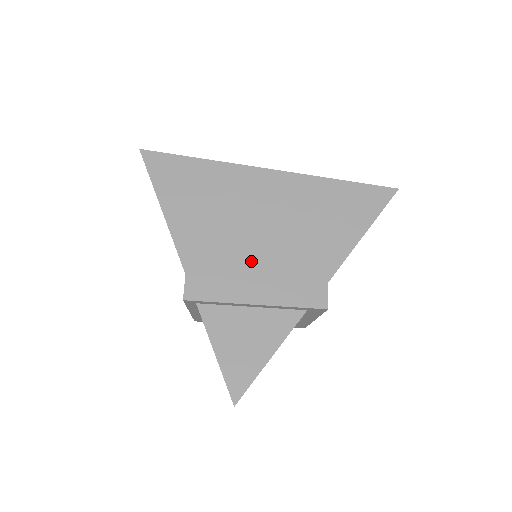
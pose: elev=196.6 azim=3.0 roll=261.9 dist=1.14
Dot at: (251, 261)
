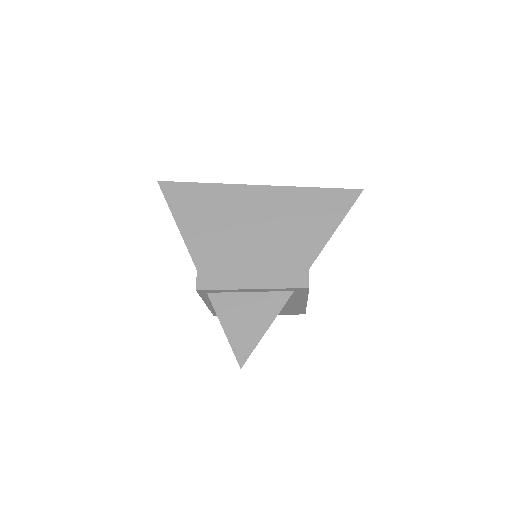
Dot at: (247, 256)
